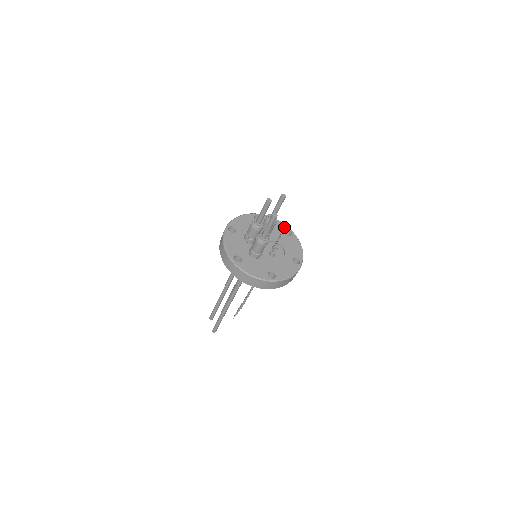
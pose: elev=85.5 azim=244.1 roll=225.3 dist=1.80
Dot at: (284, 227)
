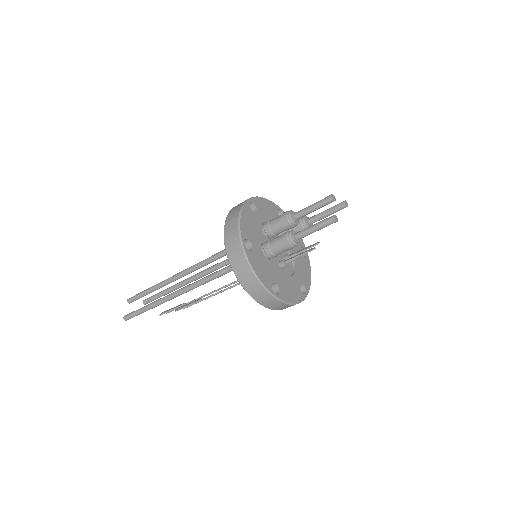
Dot at: (302, 243)
